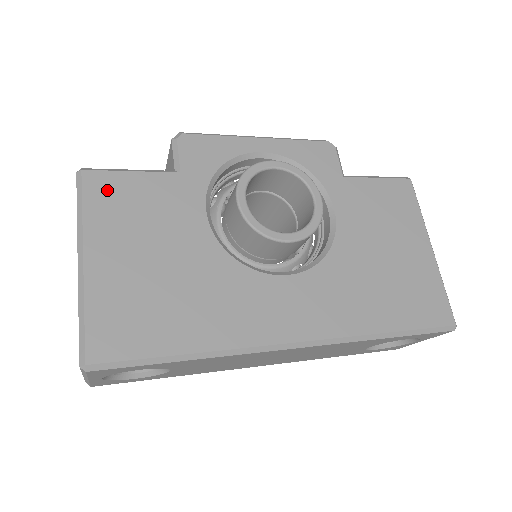
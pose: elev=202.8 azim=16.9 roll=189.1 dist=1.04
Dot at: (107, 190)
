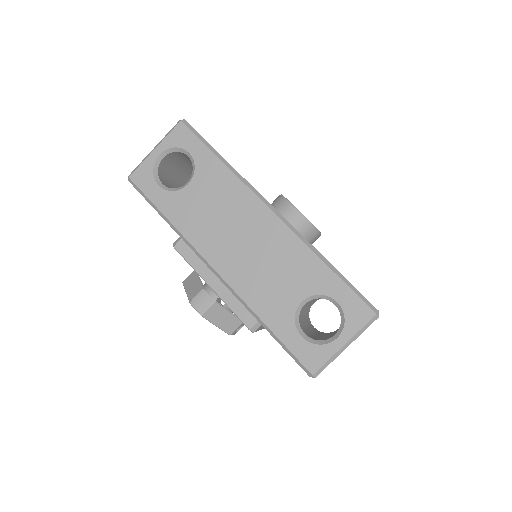
Dot at: occluded
